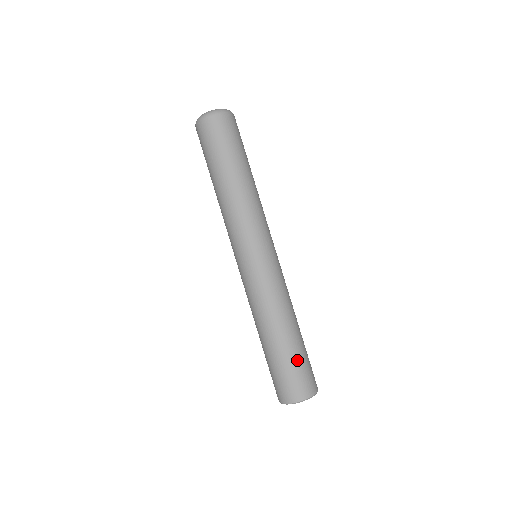
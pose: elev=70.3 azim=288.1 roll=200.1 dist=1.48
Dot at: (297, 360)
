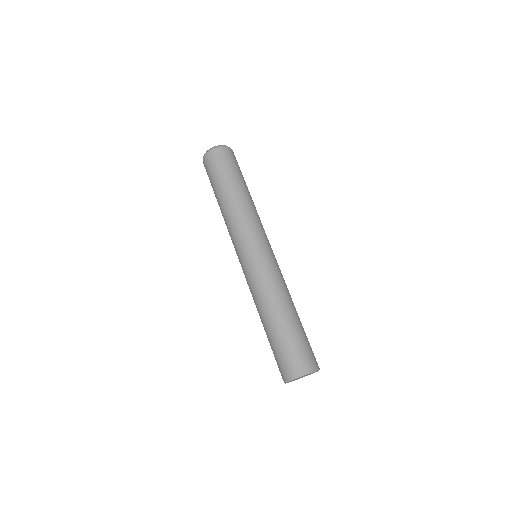
Dot at: (292, 339)
